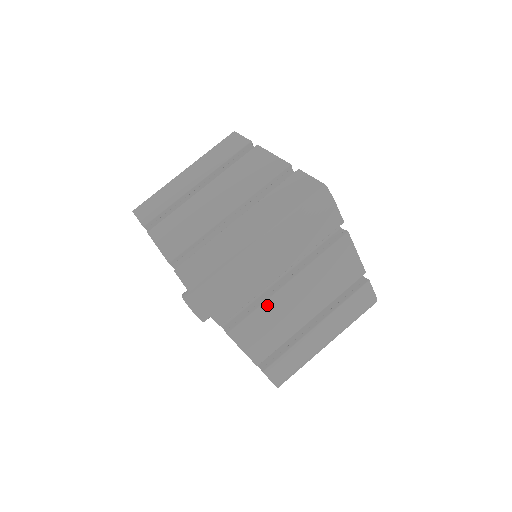
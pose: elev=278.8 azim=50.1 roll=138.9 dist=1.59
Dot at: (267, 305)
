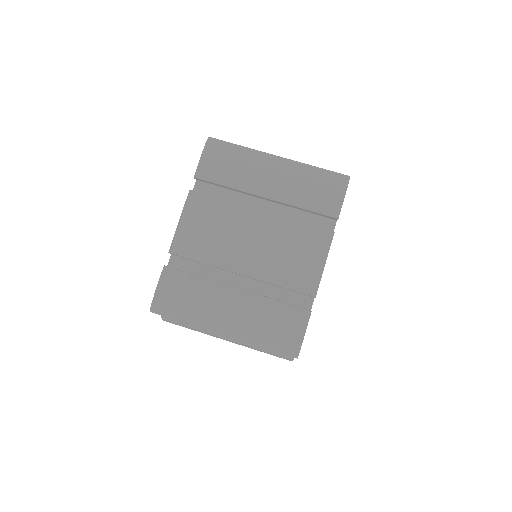
Dot at: (231, 207)
